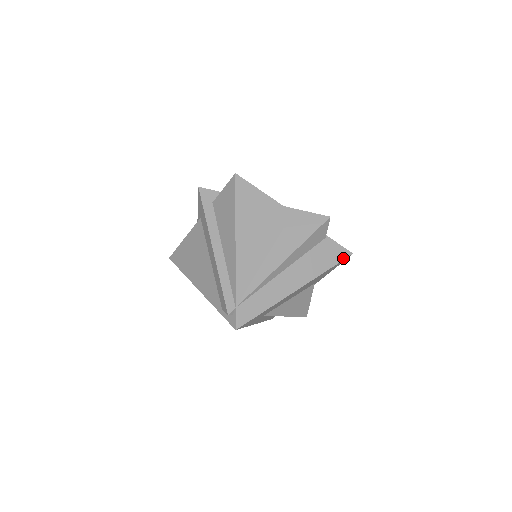
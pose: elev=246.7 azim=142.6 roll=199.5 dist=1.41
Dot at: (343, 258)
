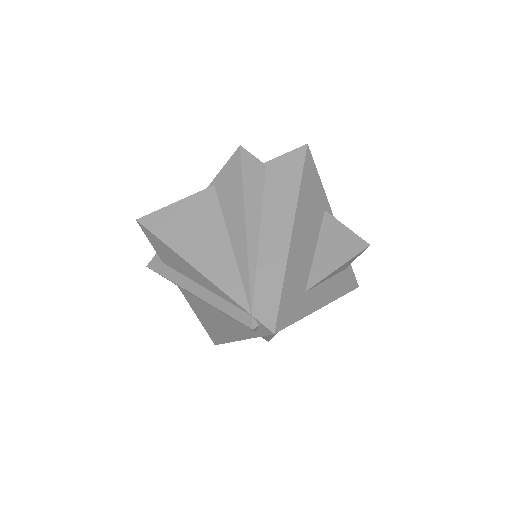
Dot at: (303, 158)
